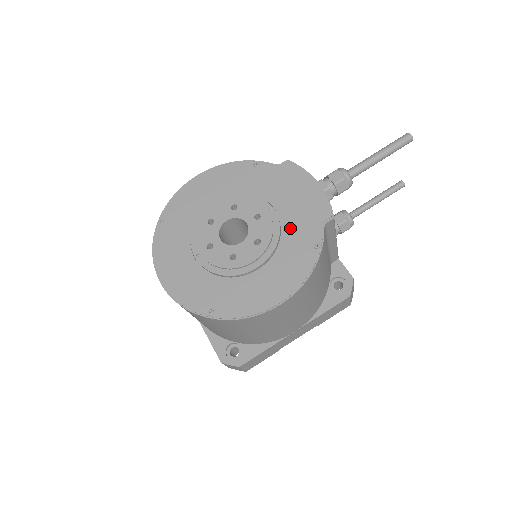
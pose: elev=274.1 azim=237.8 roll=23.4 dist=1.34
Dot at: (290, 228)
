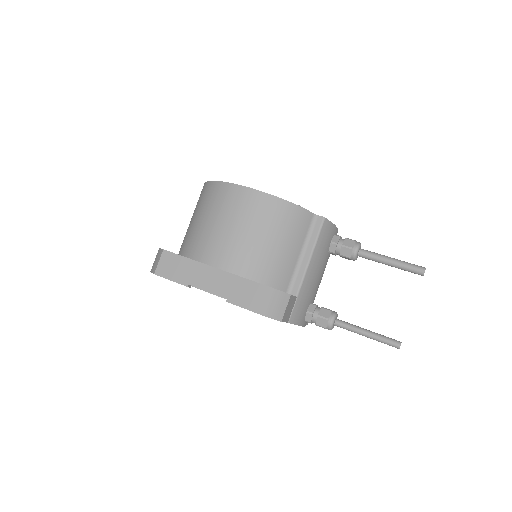
Dot at: occluded
